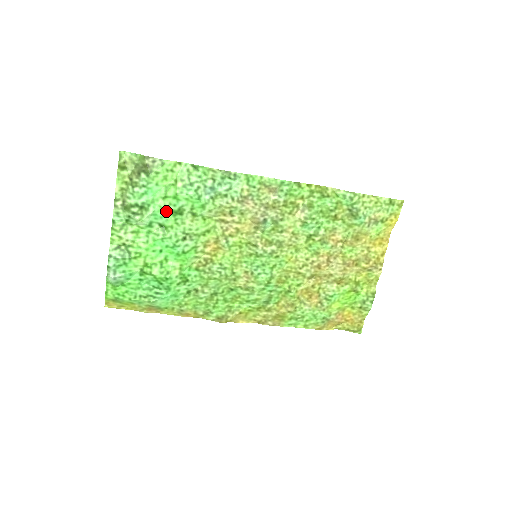
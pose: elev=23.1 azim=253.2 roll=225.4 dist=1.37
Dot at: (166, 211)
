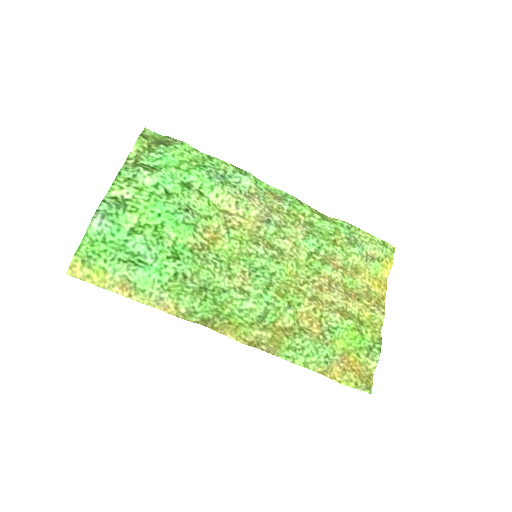
Dot at: (176, 179)
